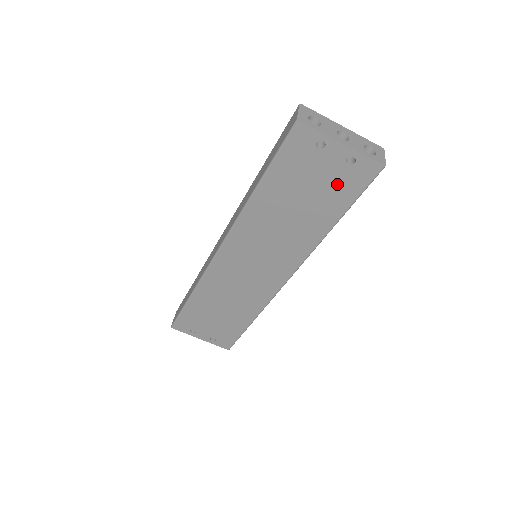
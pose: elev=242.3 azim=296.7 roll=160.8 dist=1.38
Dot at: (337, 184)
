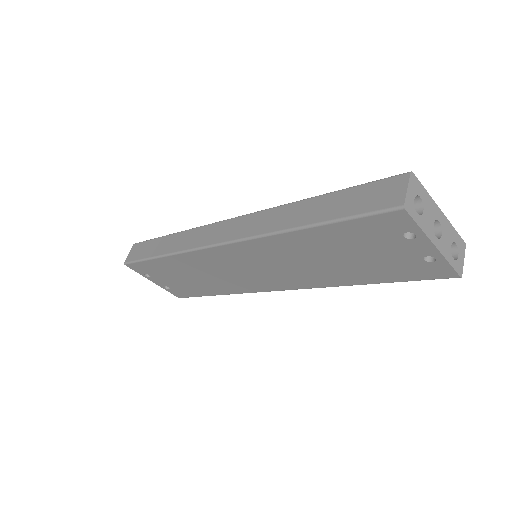
Dot at: (397, 265)
